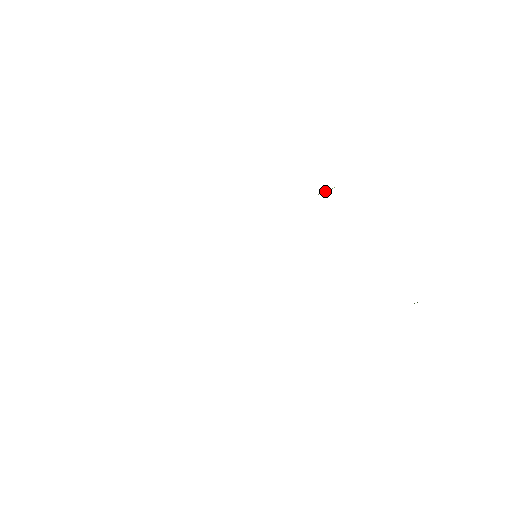
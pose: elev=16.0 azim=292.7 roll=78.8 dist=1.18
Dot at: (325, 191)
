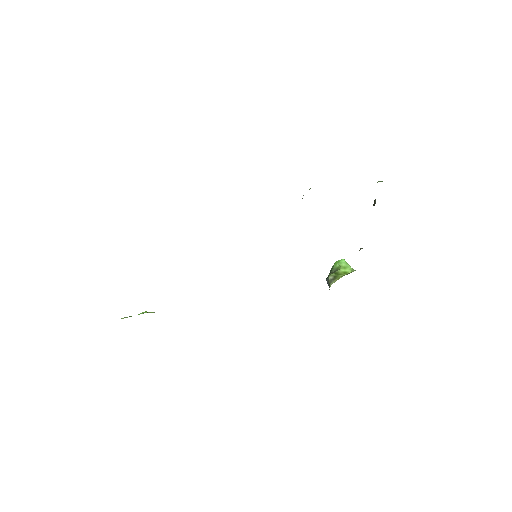
Dot at: occluded
